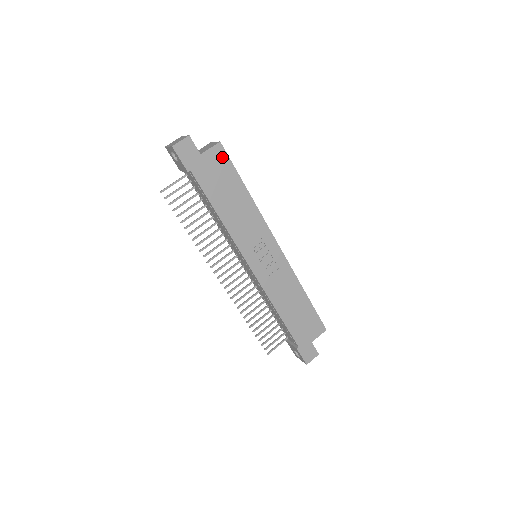
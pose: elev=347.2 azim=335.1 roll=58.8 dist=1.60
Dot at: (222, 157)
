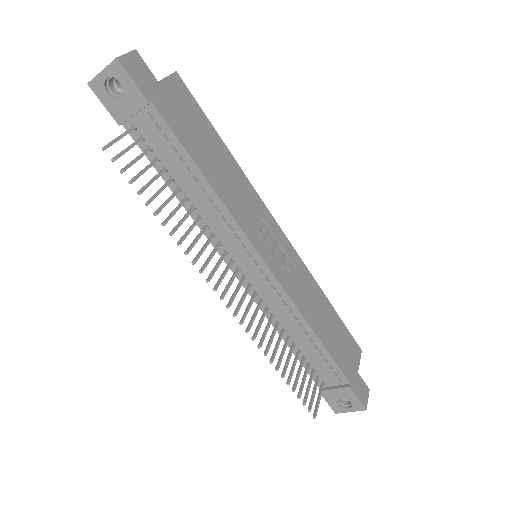
Dot at: (185, 94)
